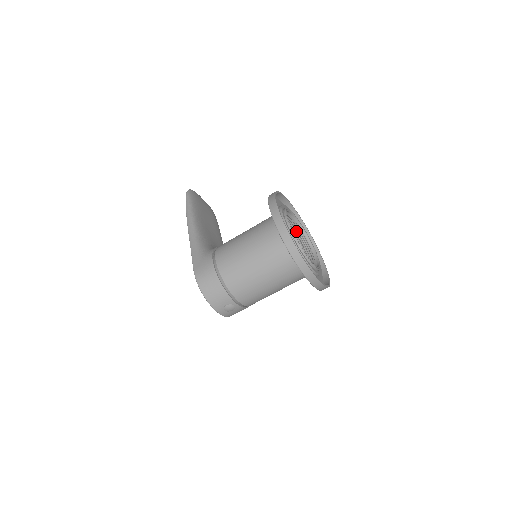
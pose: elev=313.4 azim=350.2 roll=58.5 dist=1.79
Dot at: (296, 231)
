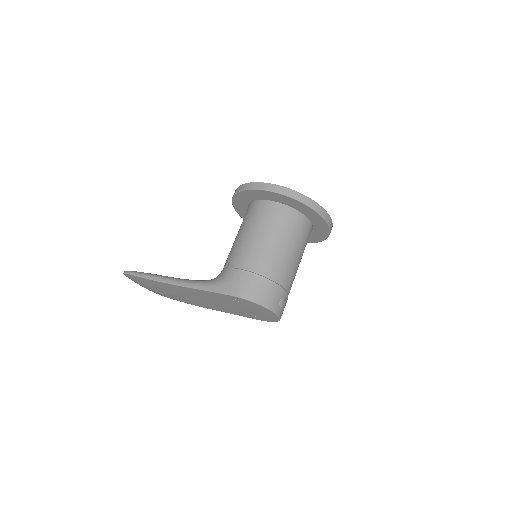
Dot at: occluded
